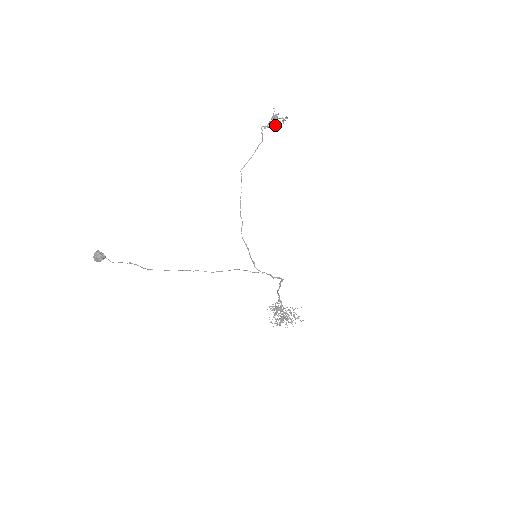
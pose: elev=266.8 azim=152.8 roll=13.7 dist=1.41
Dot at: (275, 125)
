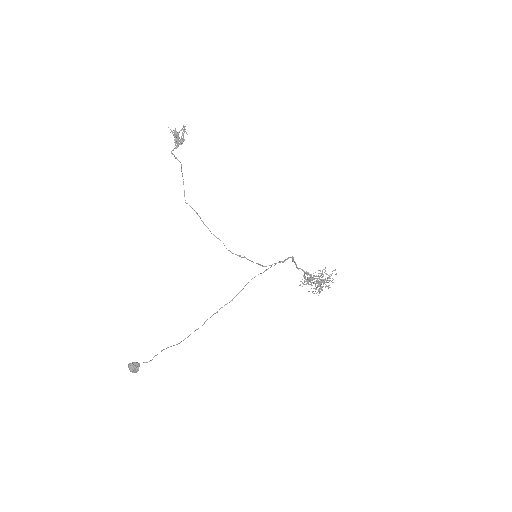
Dot at: occluded
